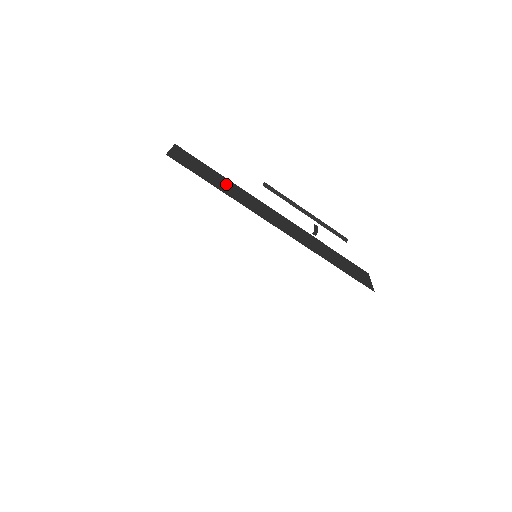
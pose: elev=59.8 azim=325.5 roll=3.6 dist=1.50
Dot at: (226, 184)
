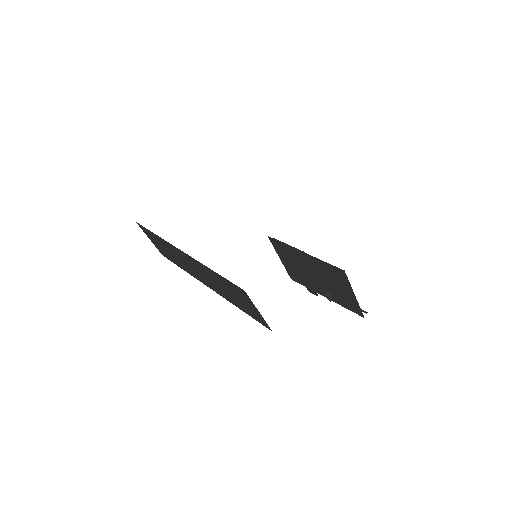
Dot at: occluded
